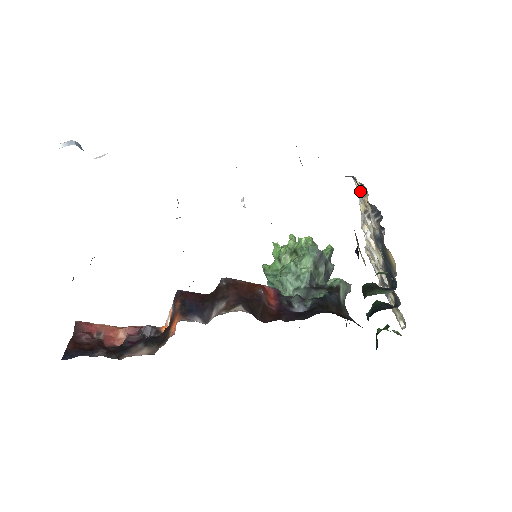
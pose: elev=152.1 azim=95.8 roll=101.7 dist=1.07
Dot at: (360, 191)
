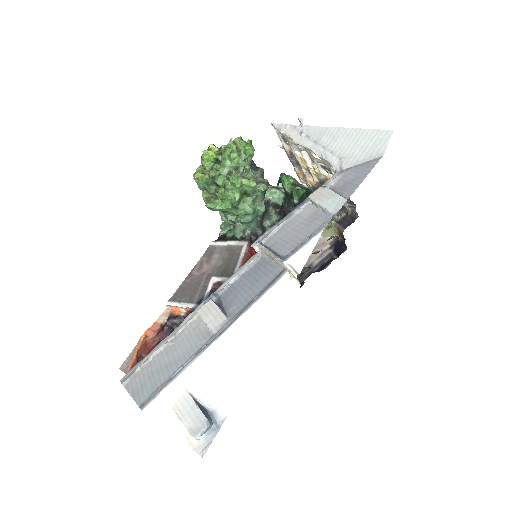
Dot at: occluded
